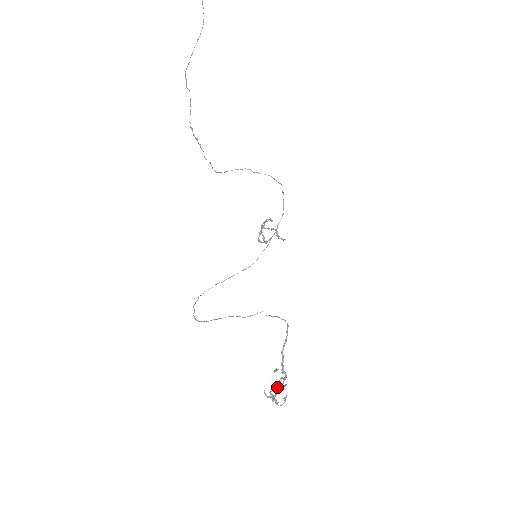
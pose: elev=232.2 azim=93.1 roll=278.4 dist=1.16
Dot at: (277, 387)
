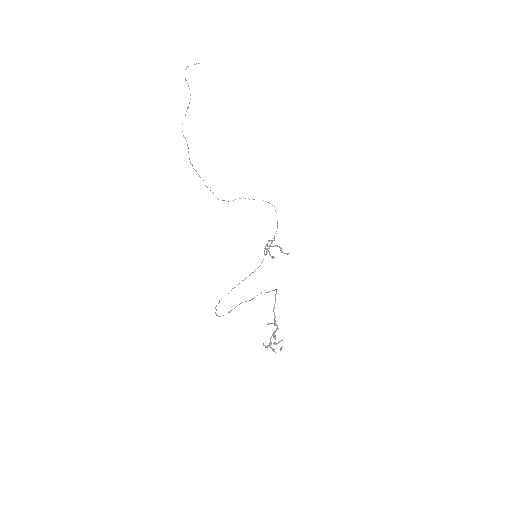
Dot at: (275, 342)
